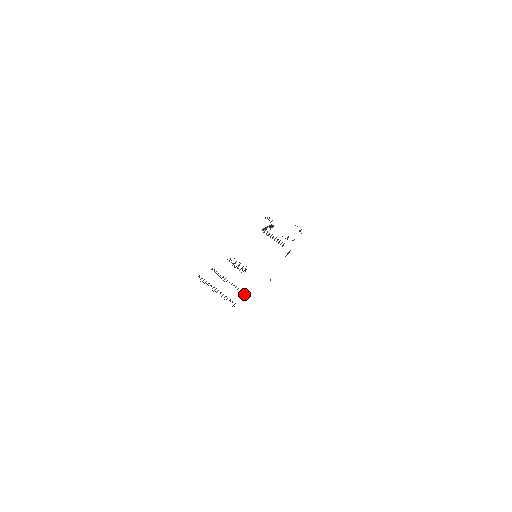
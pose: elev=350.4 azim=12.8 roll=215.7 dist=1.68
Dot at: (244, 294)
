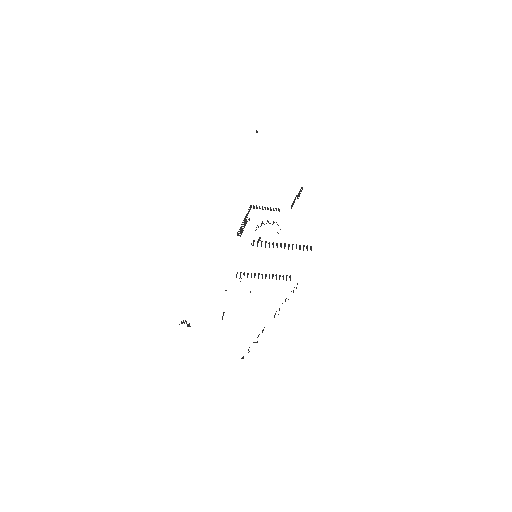
Dot at: (290, 277)
